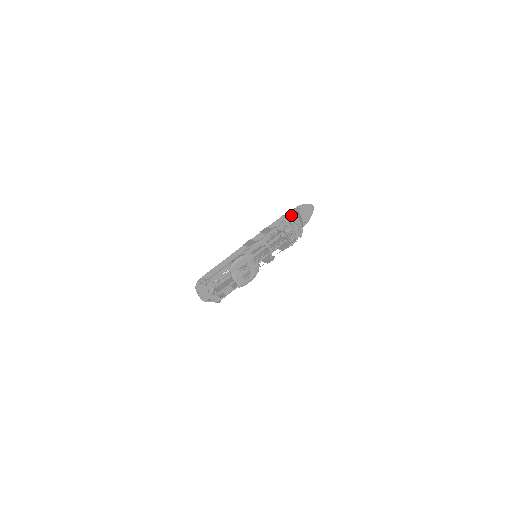
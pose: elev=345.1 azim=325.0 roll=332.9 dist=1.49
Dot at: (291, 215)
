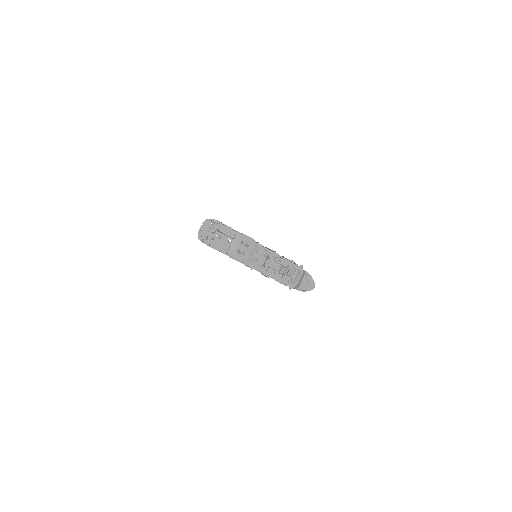
Dot at: (300, 266)
